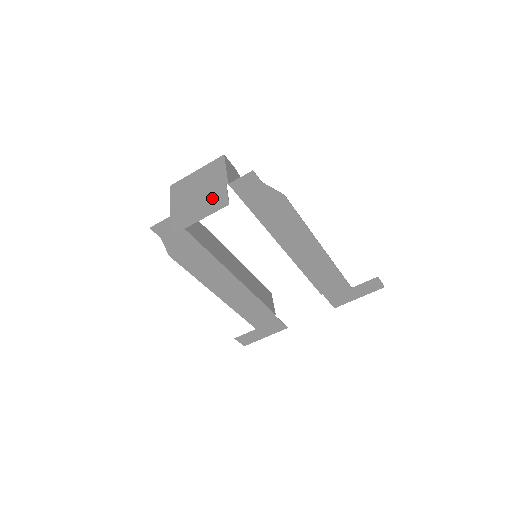
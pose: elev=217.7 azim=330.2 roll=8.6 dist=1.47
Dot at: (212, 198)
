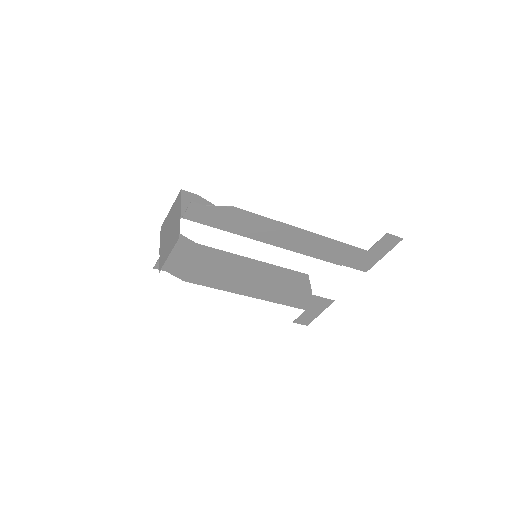
Dot at: (174, 234)
